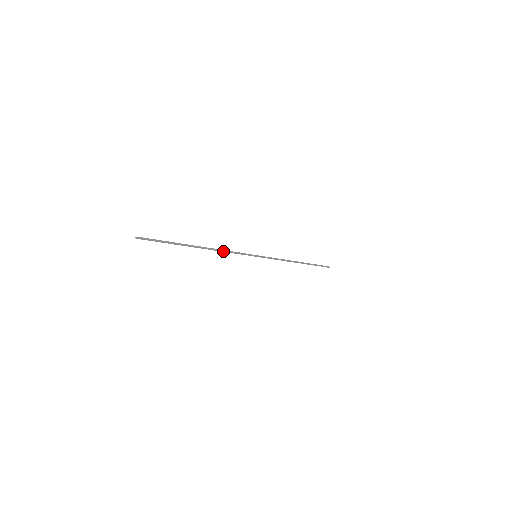
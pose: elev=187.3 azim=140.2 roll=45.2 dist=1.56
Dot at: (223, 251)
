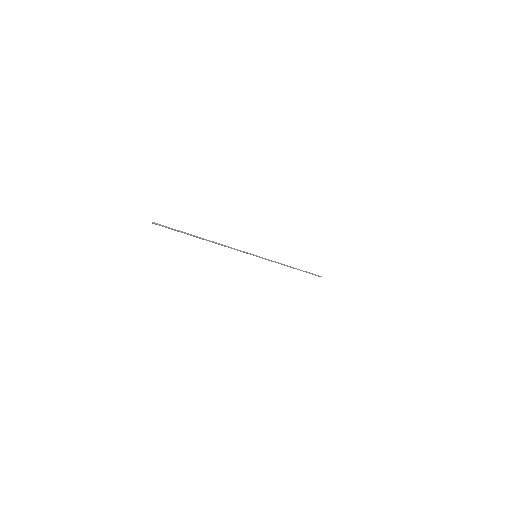
Dot at: occluded
